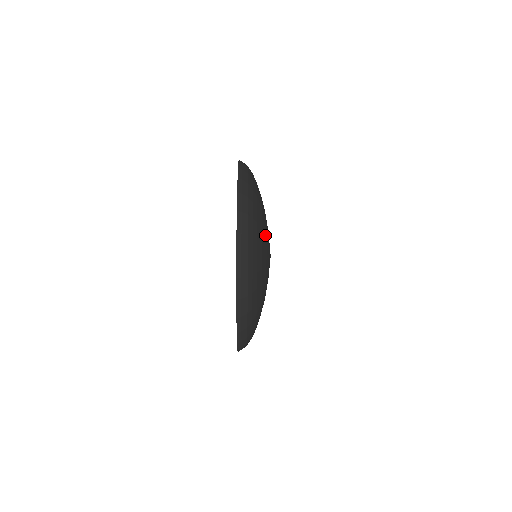
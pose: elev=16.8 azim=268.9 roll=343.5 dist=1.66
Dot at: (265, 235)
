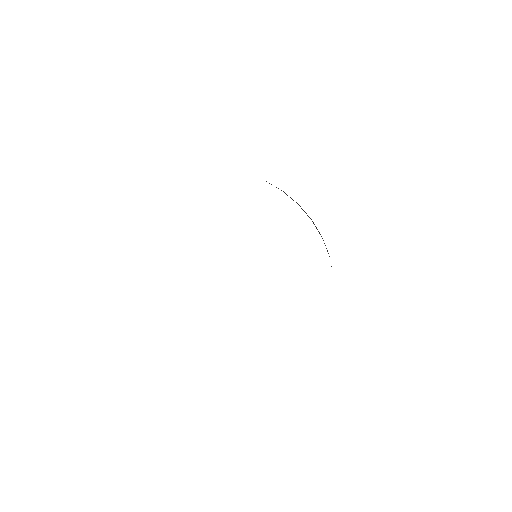
Dot at: occluded
